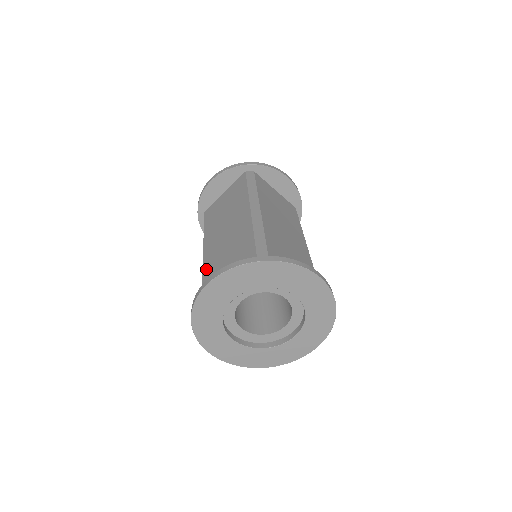
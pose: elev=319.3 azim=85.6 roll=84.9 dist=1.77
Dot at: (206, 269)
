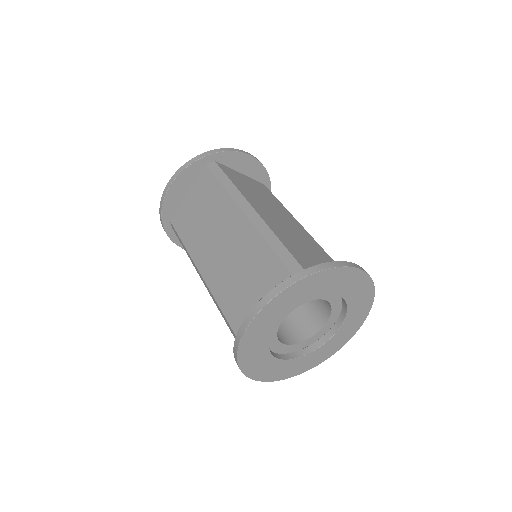
Dot at: (218, 293)
